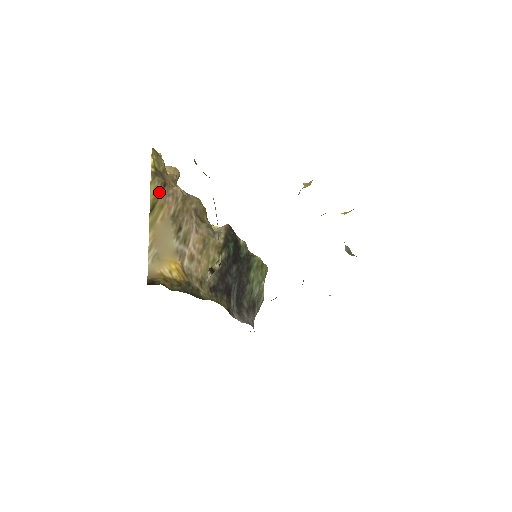
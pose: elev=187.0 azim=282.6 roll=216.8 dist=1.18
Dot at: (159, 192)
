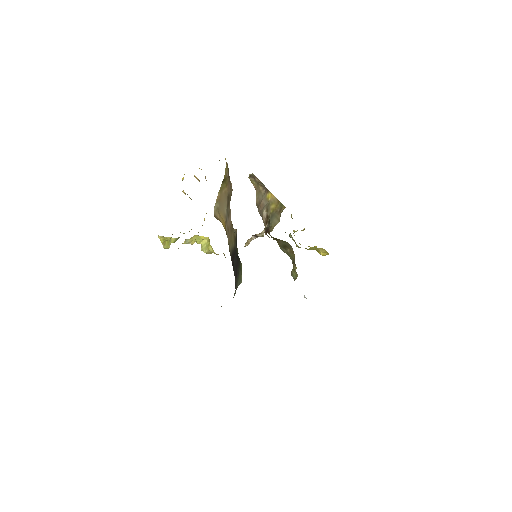
Dot at: (227, 176)
